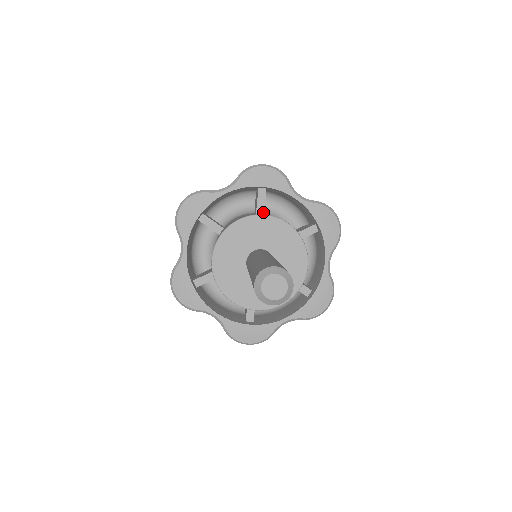
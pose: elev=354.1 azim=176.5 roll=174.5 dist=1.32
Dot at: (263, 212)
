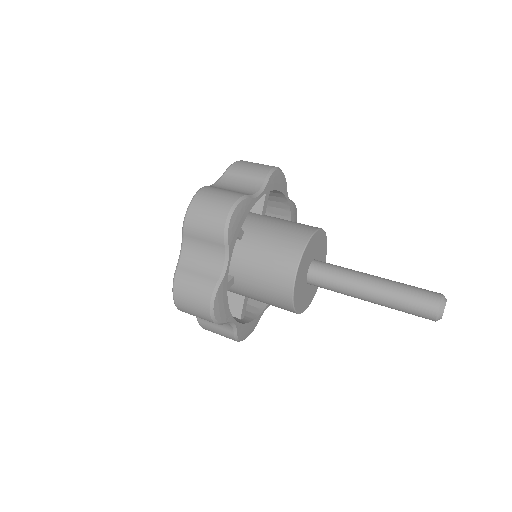
Dot at: (243, 233)
